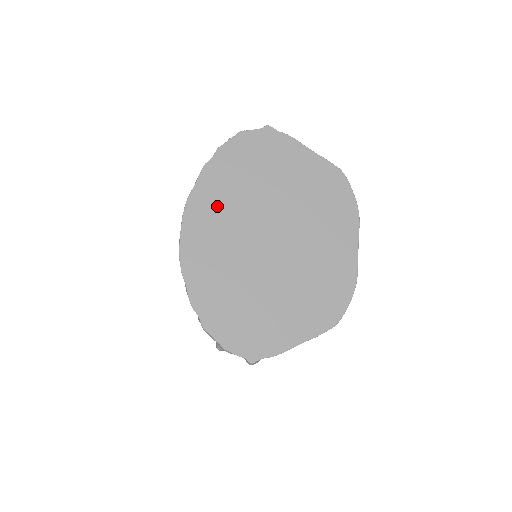
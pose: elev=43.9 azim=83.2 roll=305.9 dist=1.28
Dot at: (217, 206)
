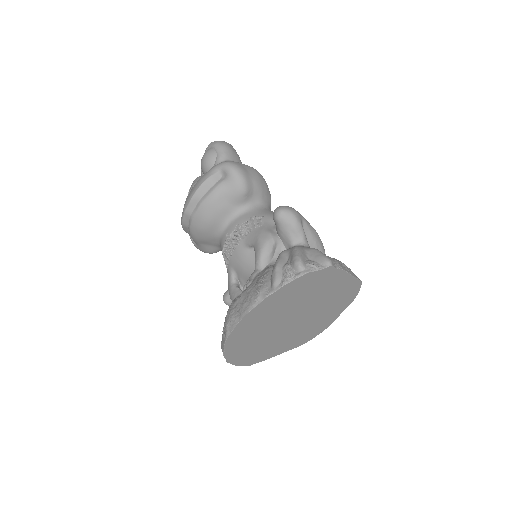
Dot at: (265, 315)
